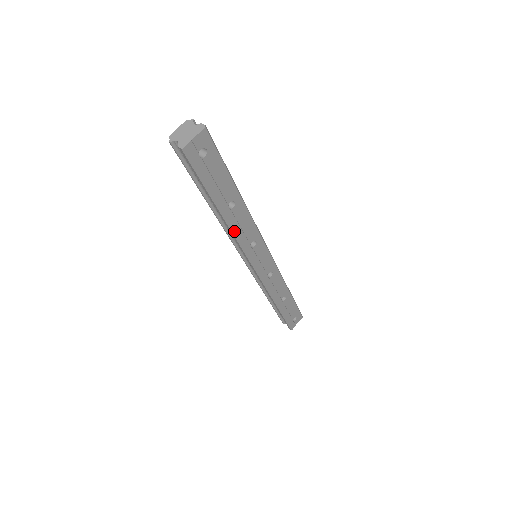
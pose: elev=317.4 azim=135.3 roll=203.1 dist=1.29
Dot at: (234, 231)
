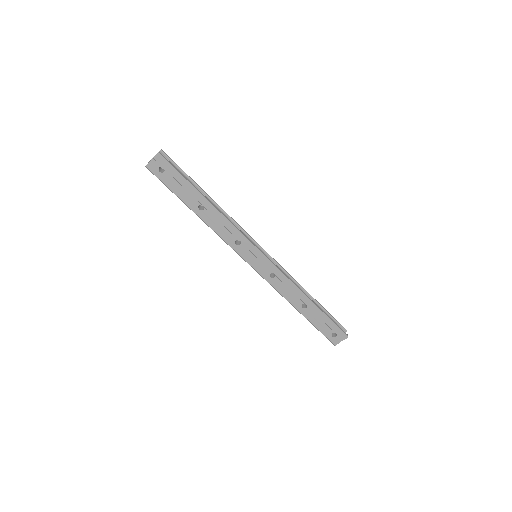
Dot at: (212, 228)
